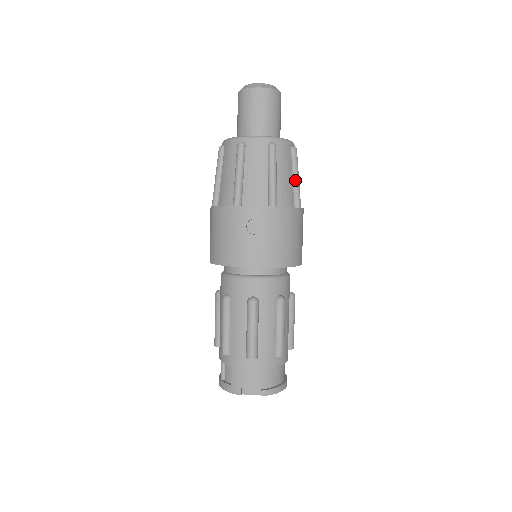
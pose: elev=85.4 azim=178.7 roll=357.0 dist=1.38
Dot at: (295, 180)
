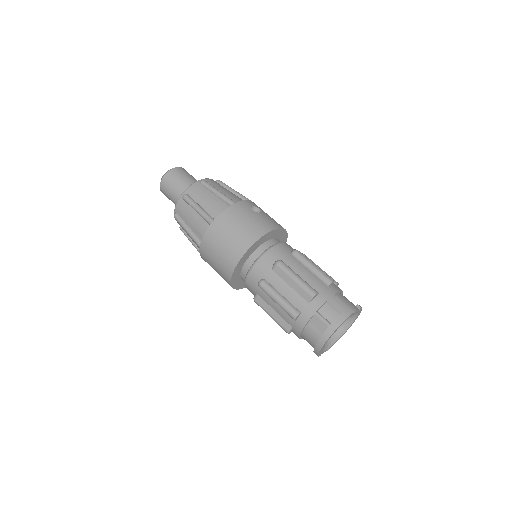
Dot at: occluded
